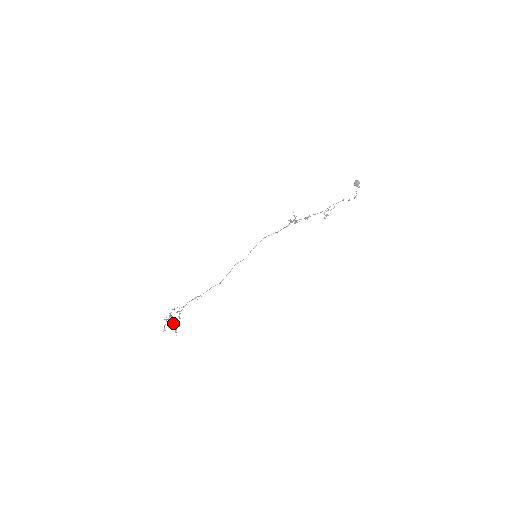
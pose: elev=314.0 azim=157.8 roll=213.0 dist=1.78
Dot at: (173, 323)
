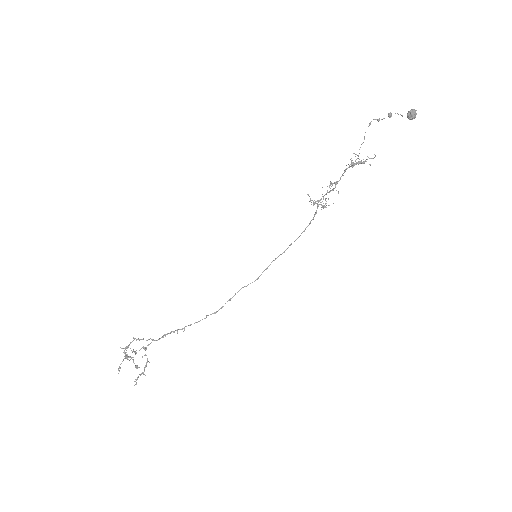
Dot at: (135, 365)
